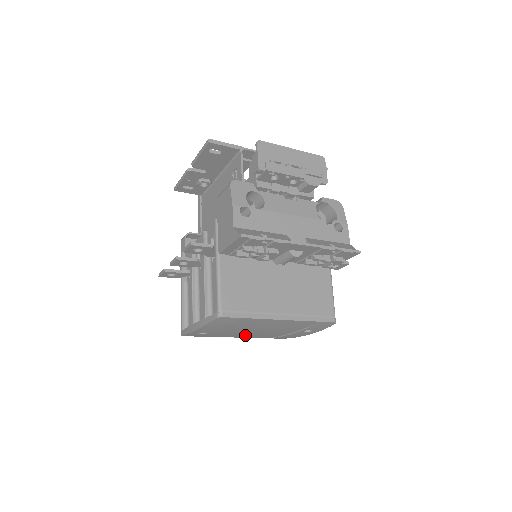
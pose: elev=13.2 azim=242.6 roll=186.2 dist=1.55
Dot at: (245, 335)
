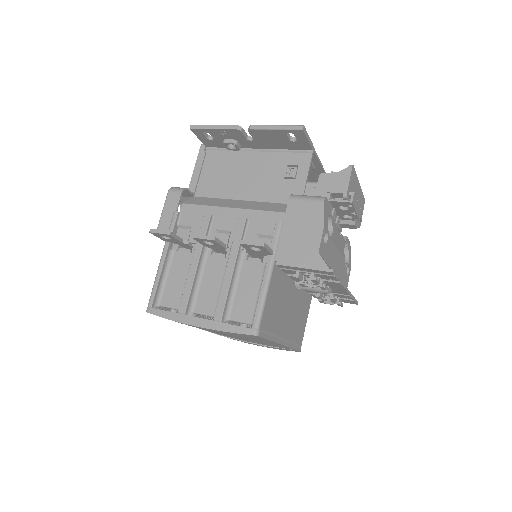
Dot at: (203, 329)
